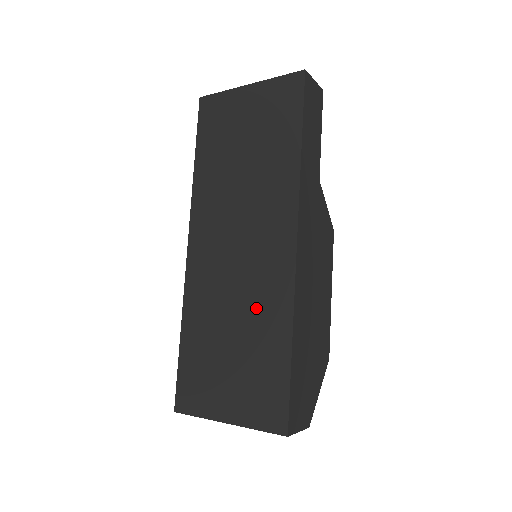
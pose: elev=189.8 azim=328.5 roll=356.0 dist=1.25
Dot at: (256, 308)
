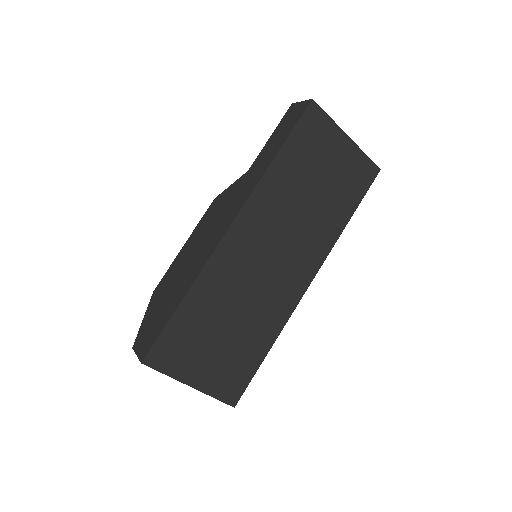
Dot at: (260, 313)
